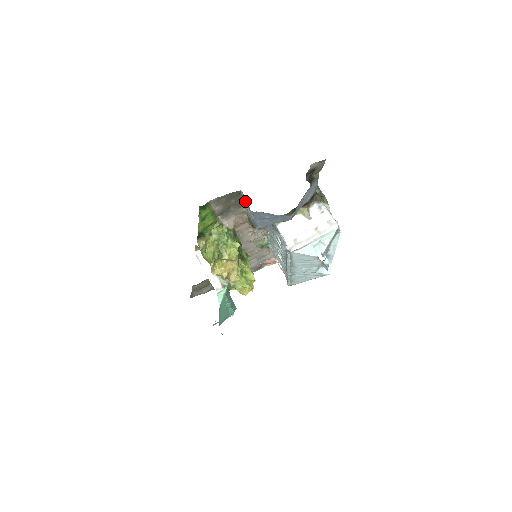
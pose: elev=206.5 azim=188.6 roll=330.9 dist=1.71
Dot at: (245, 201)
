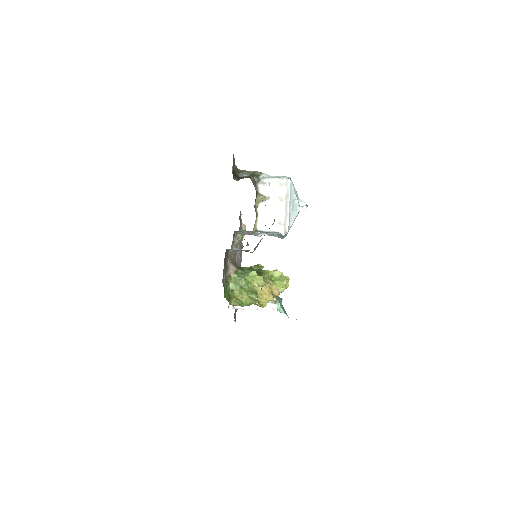
Dot at: occluded
